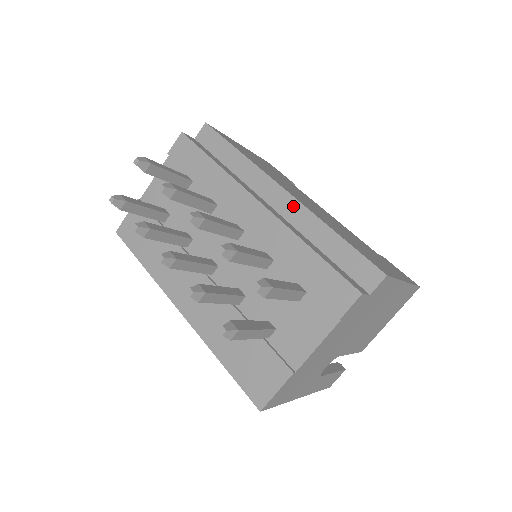
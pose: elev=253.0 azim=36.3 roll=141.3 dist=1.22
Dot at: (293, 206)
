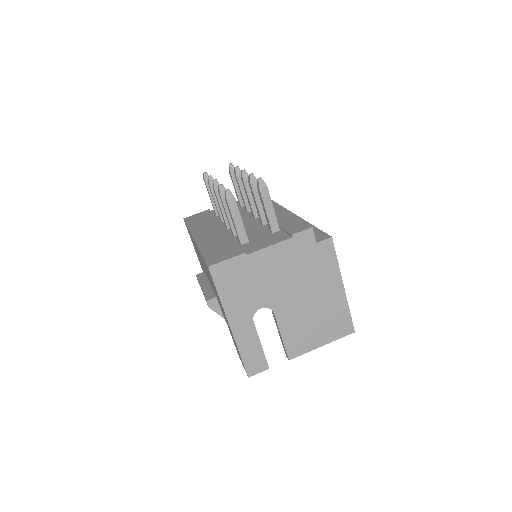
Dot at: occluded
